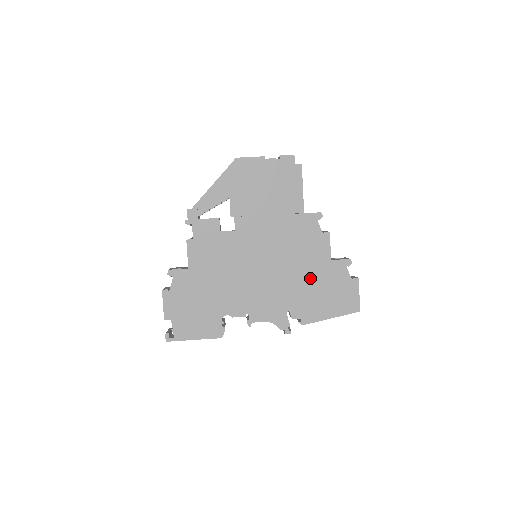
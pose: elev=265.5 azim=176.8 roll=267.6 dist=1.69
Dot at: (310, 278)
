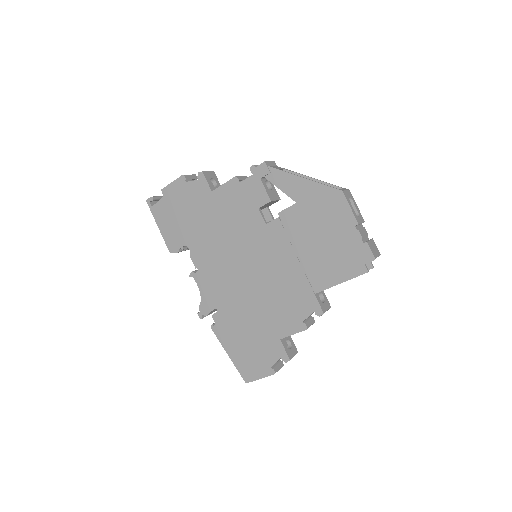
Dot at: (255, 322)
